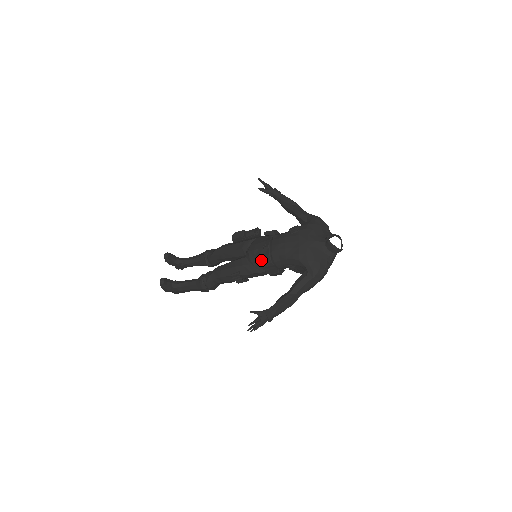
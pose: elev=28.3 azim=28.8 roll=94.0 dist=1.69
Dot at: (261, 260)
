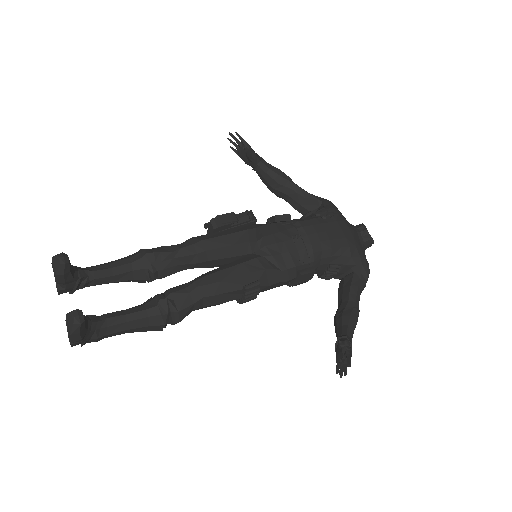
Dot at: (294, 259)
